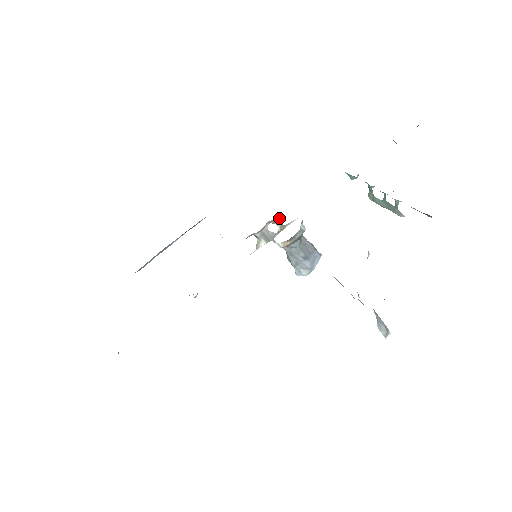
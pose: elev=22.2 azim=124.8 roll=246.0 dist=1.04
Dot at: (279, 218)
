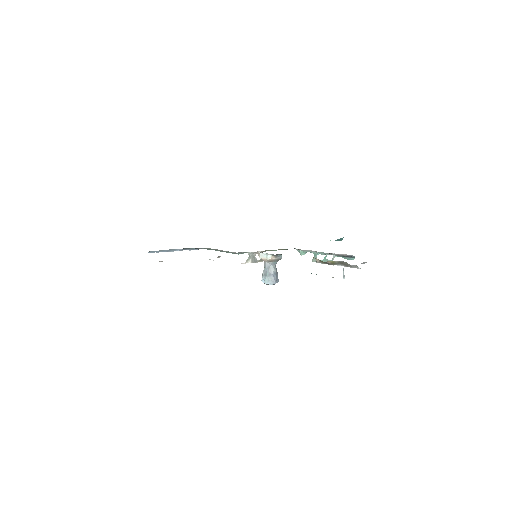
Dot at: occluded
